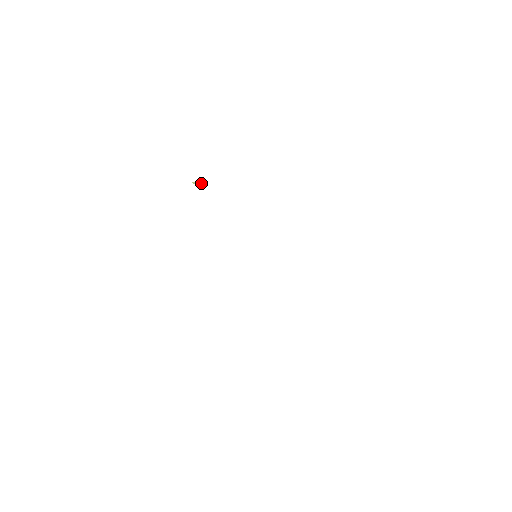
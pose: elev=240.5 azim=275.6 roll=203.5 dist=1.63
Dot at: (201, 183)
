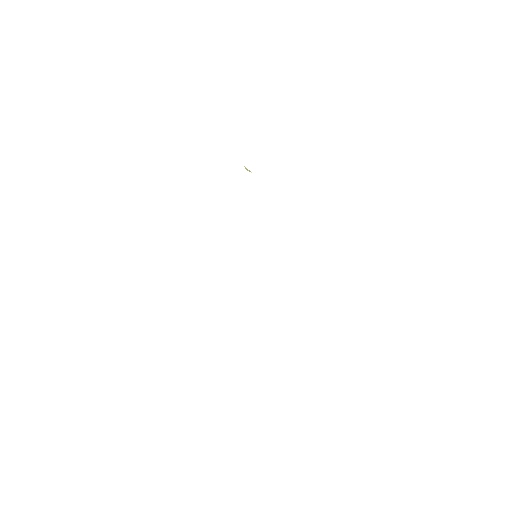
Dot at: (251, 172)
